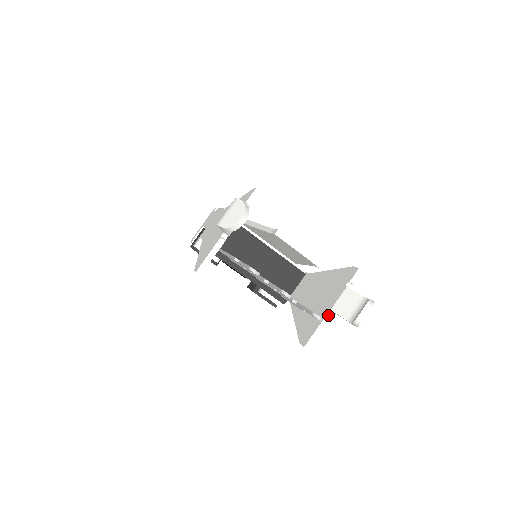
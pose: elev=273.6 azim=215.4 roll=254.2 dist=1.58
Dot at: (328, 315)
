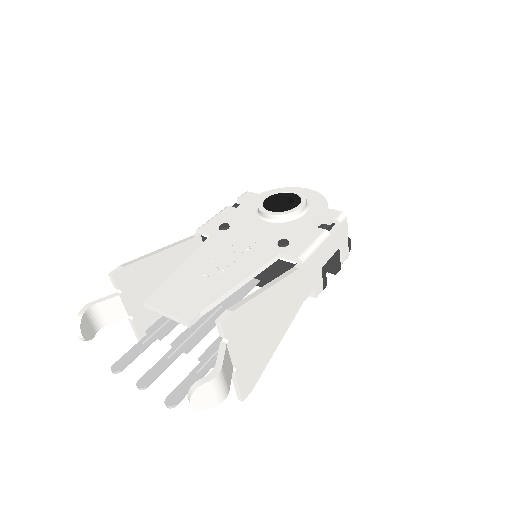
Dot at: occluded
